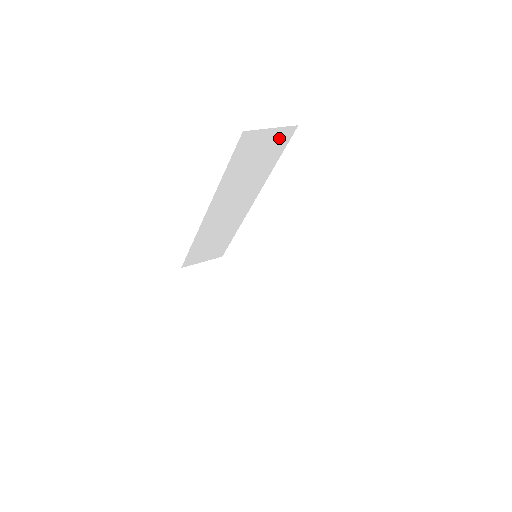
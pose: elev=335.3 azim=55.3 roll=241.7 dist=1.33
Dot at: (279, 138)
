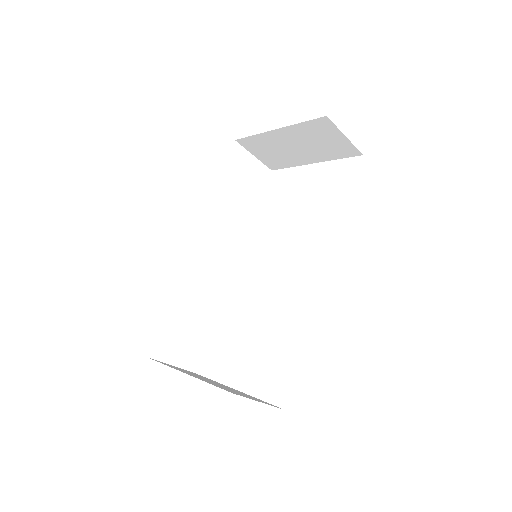
Dot at: (259, 175)
